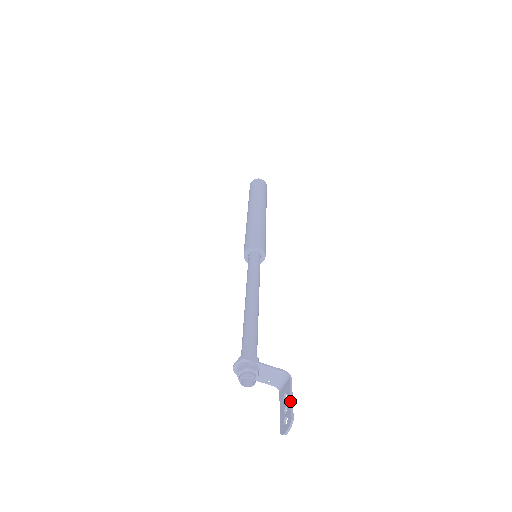
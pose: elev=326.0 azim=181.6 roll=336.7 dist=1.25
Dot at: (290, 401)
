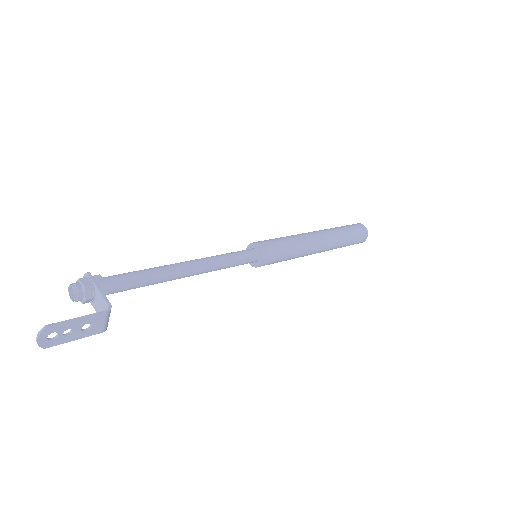
Dot at: (71, 319)
